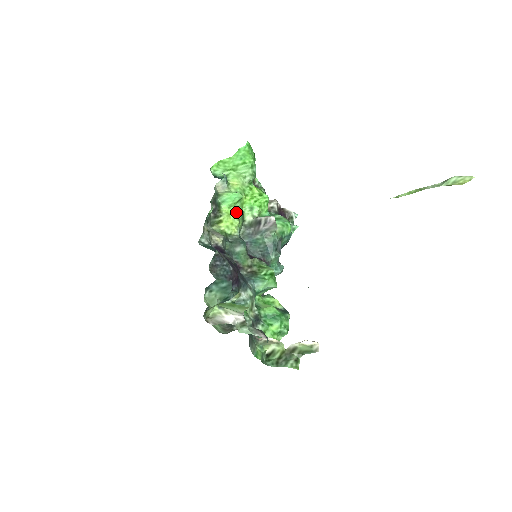
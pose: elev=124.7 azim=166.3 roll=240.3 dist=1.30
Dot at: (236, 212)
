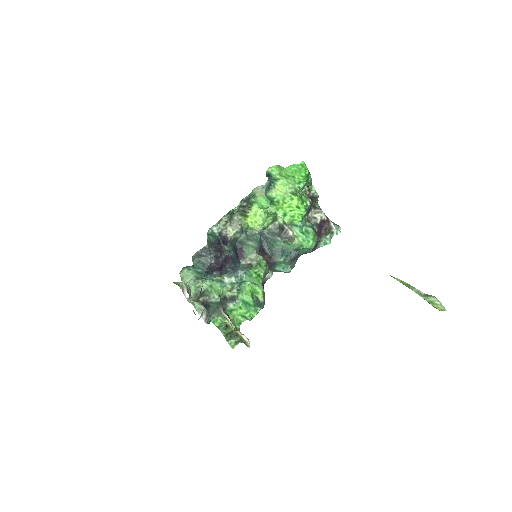
Dot at: (265, 214)
